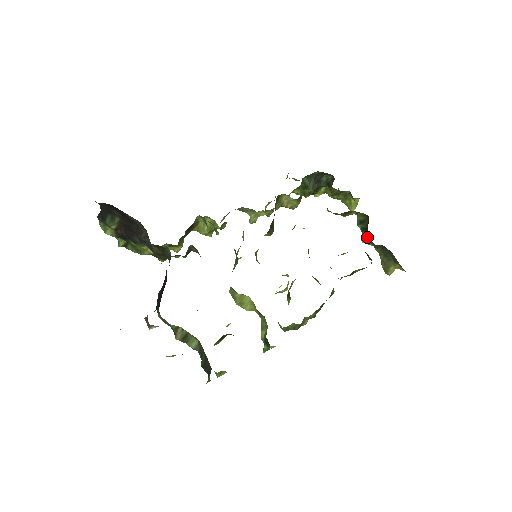
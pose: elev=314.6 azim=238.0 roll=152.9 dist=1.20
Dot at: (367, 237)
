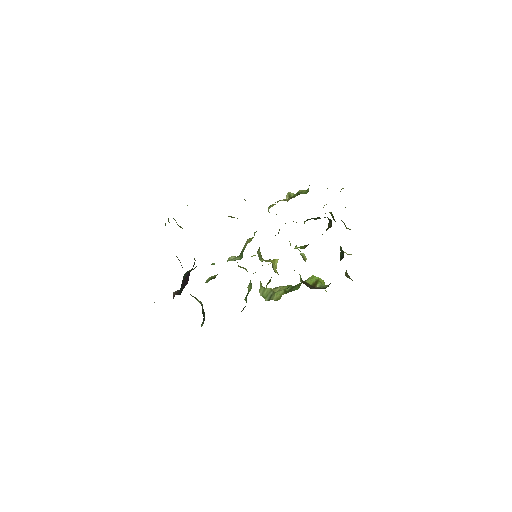
Dot at: occluded
